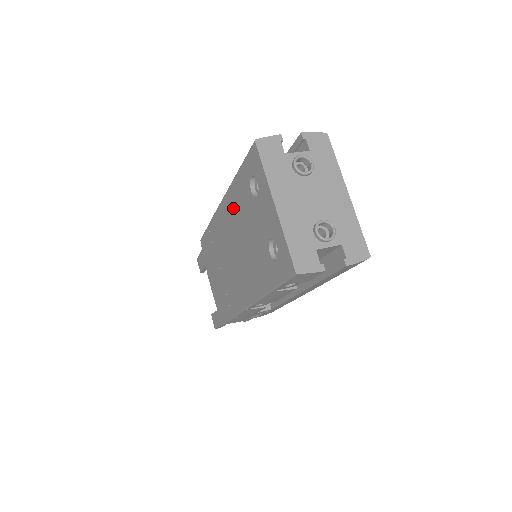
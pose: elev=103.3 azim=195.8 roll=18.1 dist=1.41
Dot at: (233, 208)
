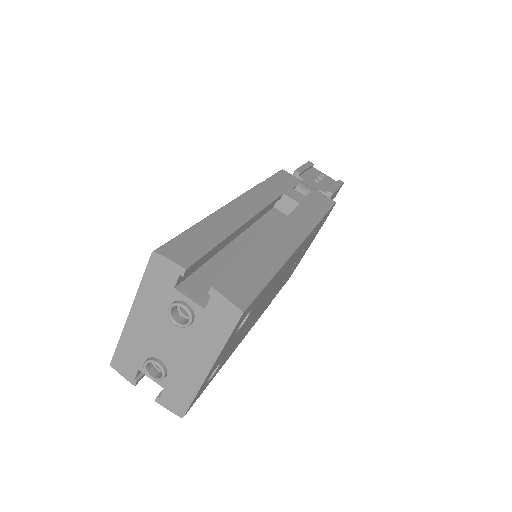
Dot at: occluded
